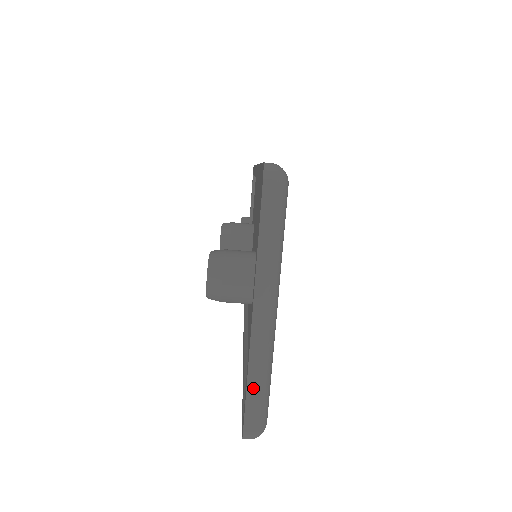
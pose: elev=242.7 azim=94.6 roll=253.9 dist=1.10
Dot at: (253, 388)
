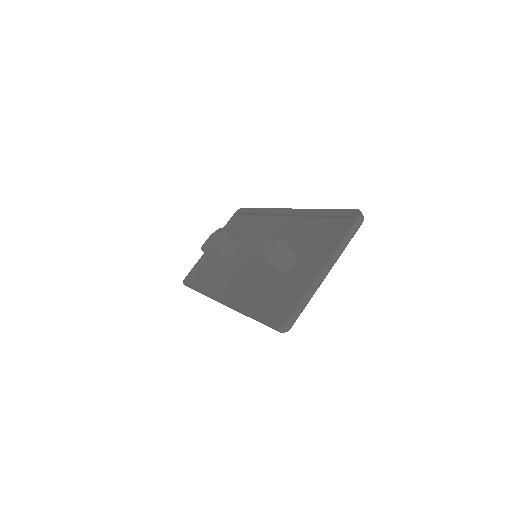
Dot at: (302, 304)
